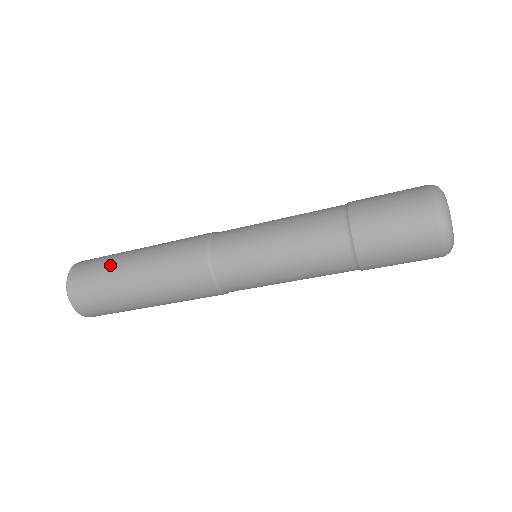
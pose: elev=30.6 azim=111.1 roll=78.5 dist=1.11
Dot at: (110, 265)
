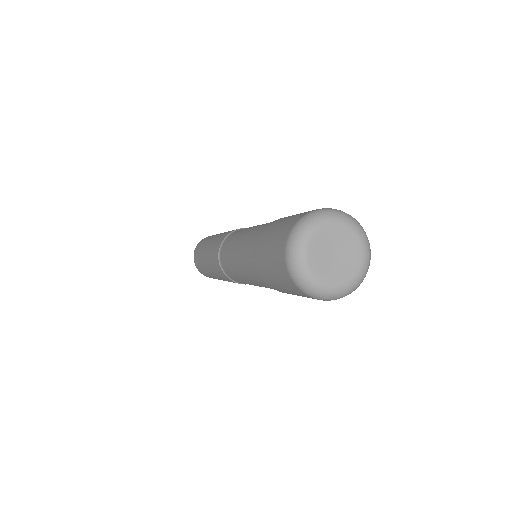
Dot at: (203, 244)
